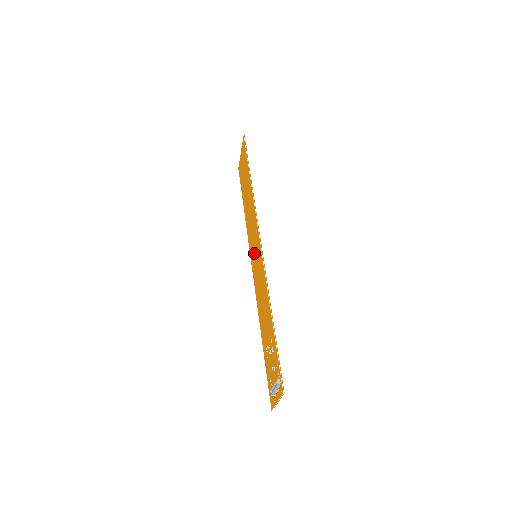
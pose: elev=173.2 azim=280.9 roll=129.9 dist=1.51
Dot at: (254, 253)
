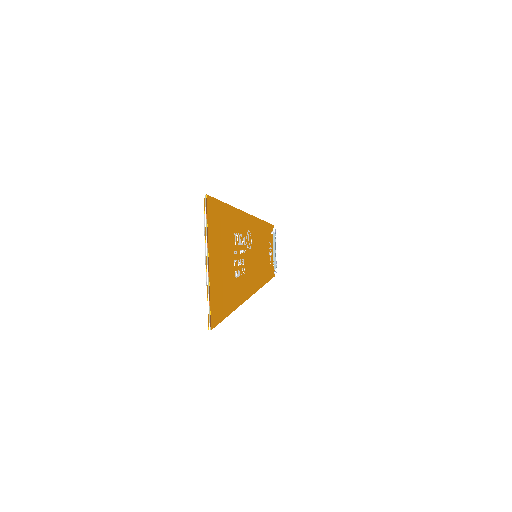
Dot at: occluded
